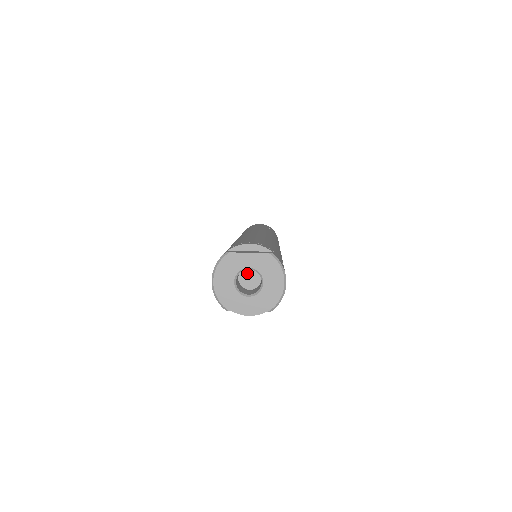
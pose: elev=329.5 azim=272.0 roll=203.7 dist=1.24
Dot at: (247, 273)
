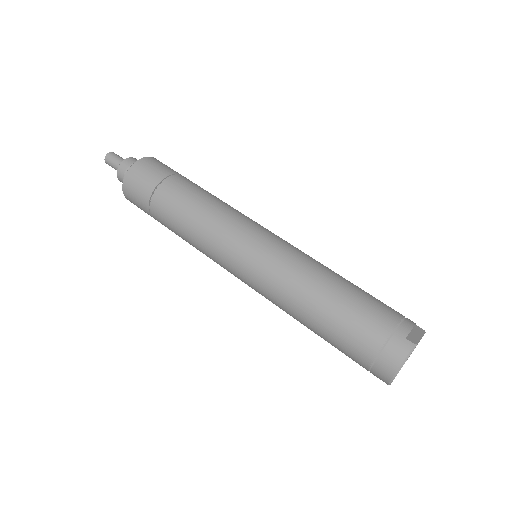
Dot at: occluded
